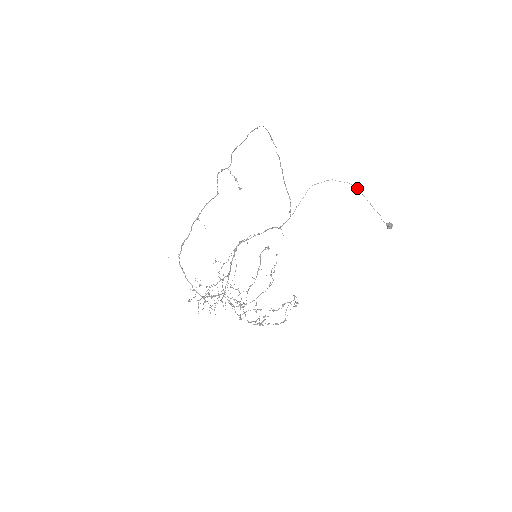
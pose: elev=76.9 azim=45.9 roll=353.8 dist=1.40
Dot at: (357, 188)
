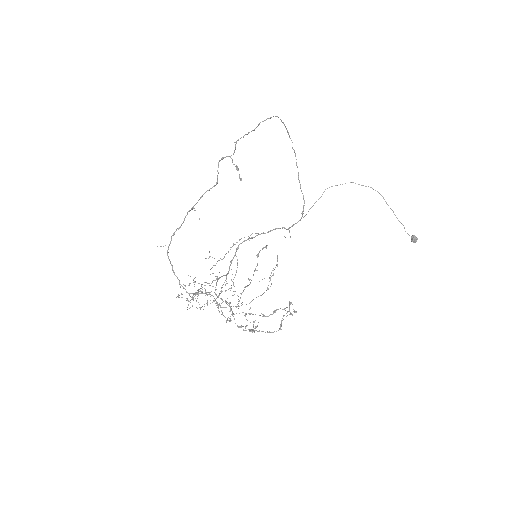
Dot at: occluded
